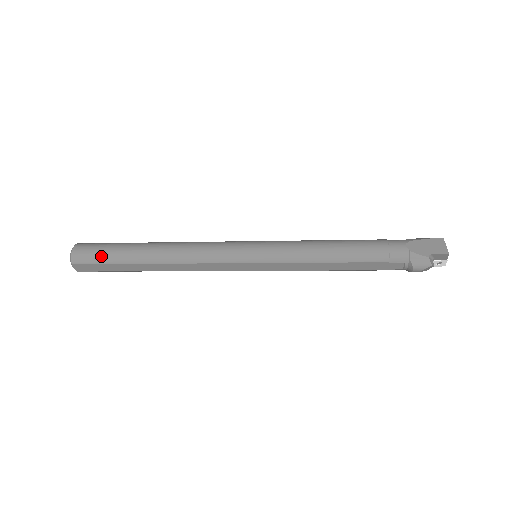
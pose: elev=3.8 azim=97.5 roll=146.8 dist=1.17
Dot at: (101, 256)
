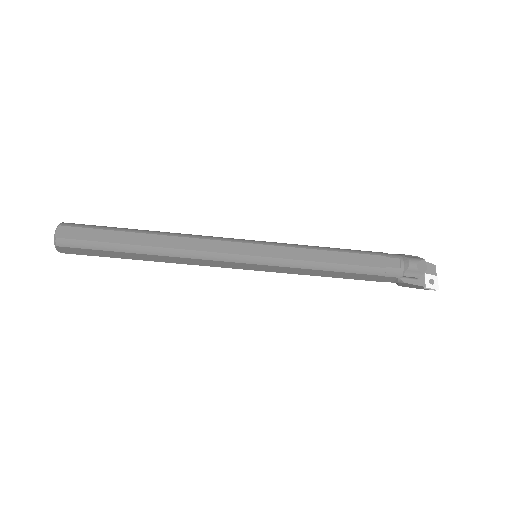
Dot at: (97, 226)
